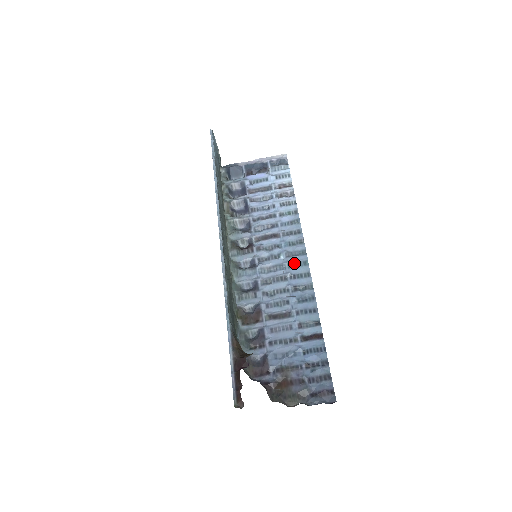
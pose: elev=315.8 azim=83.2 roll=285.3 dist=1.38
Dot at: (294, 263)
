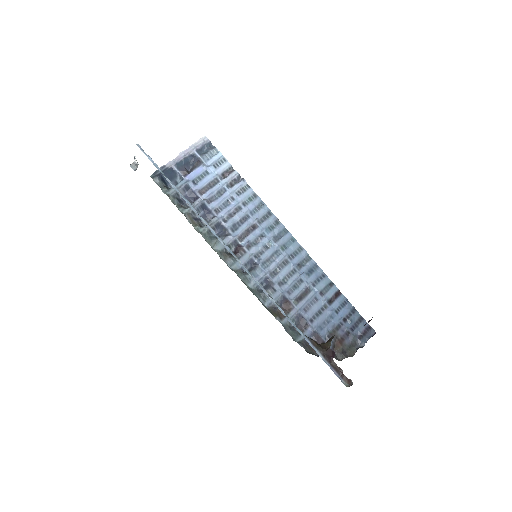
Dot at: (285, 245)
